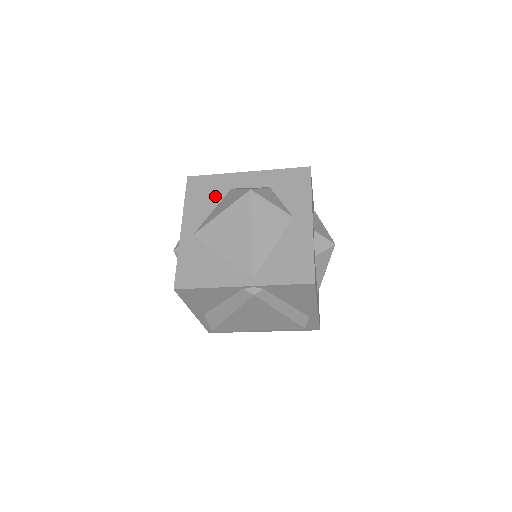
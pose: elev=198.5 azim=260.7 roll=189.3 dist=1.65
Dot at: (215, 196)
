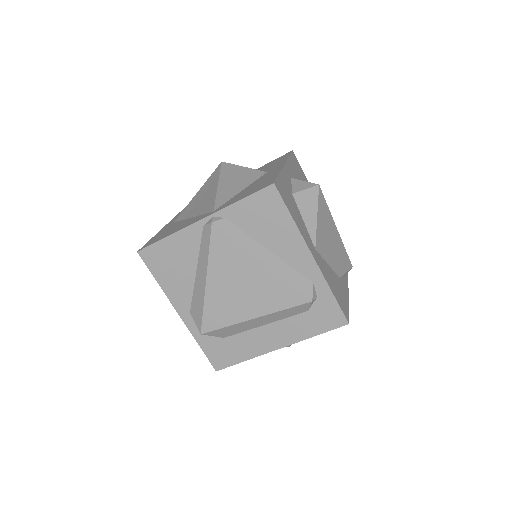
Dot at: occluded
